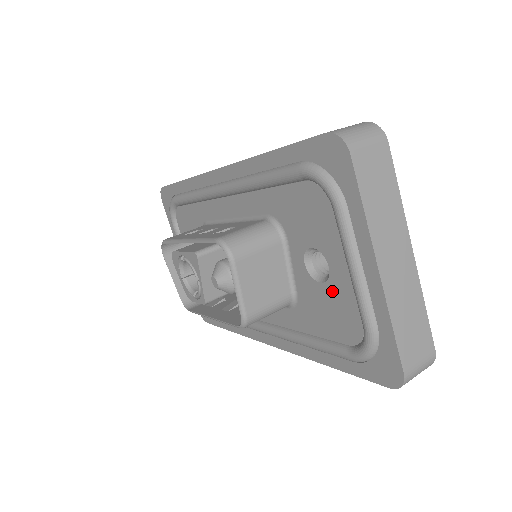
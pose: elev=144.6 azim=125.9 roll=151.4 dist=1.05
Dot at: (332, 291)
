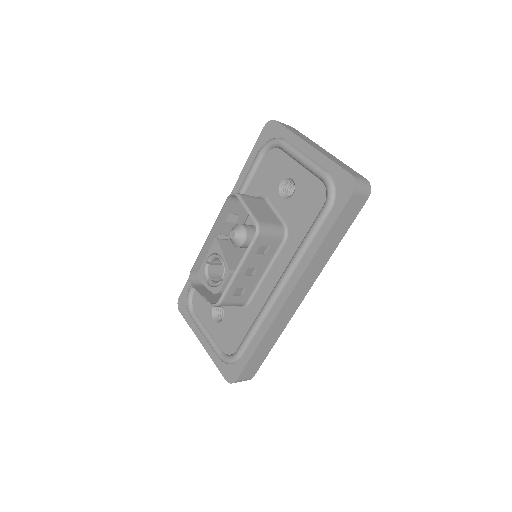
Dot at: (300, 189)
